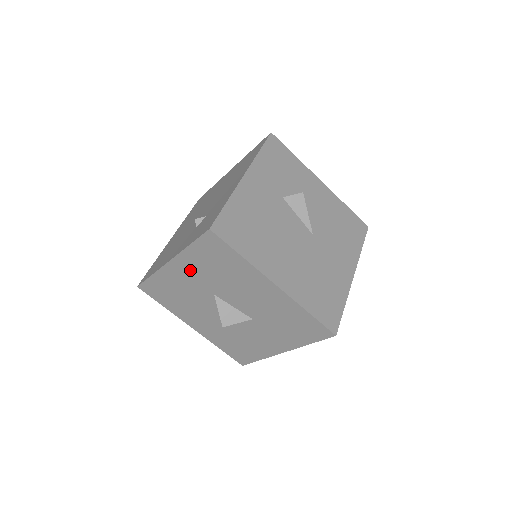
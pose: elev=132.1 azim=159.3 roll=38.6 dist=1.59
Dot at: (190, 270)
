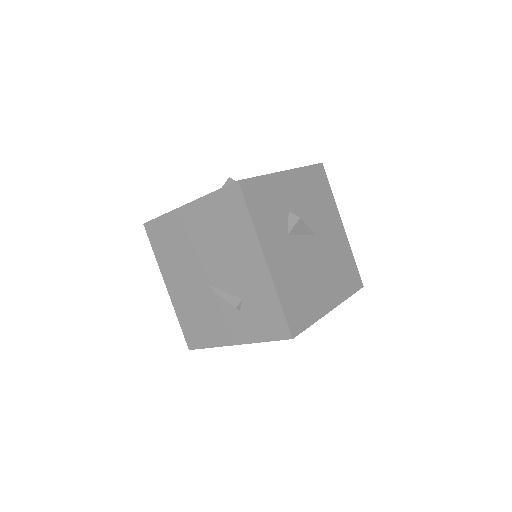
Dot at: occluded
